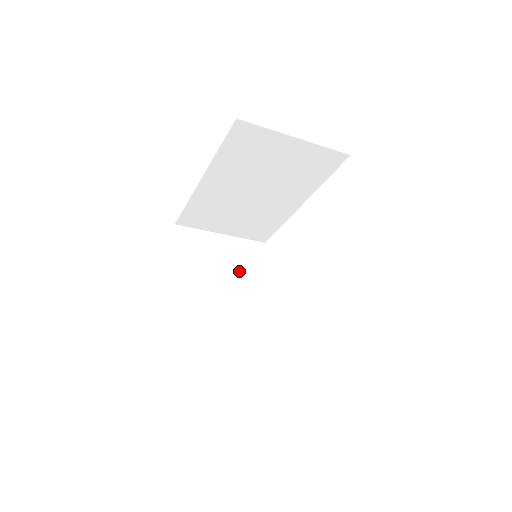
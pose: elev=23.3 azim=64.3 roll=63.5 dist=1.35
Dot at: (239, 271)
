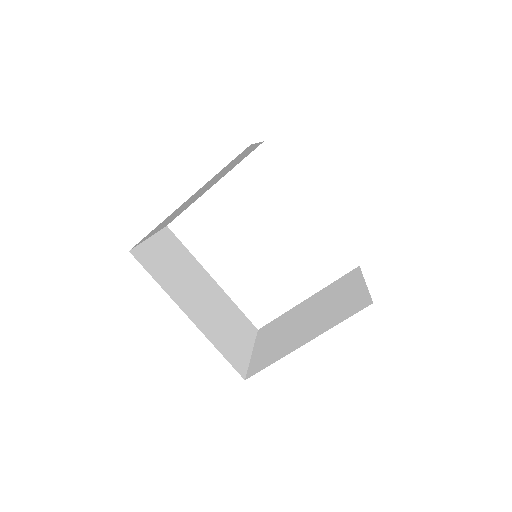
Dot at: occluded
